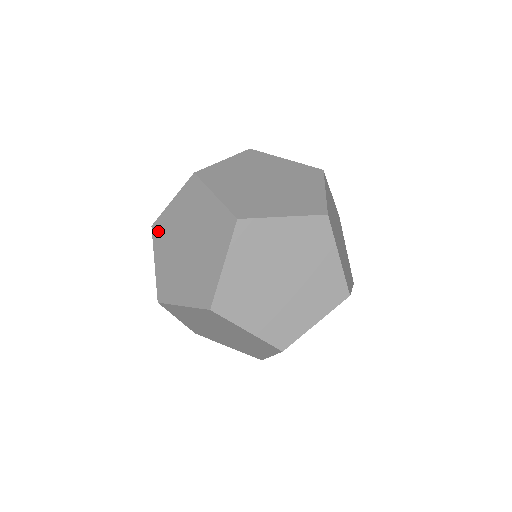
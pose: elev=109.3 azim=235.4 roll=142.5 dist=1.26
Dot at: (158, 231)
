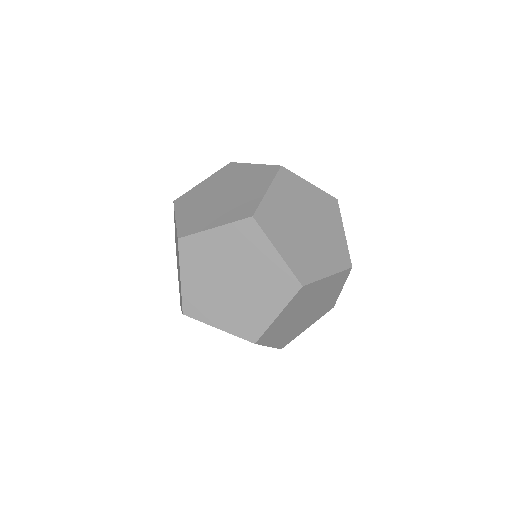
Dot at: (183, 200)
